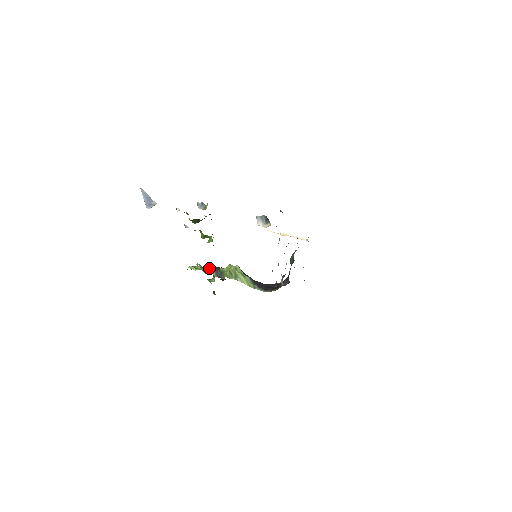
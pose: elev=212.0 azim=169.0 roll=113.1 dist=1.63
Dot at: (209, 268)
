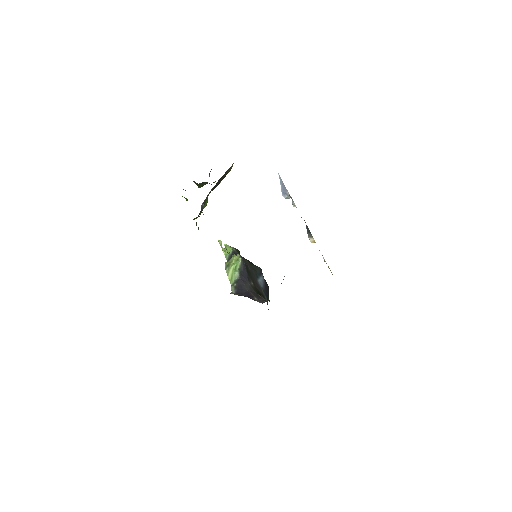
Dot at: (231, 251)
